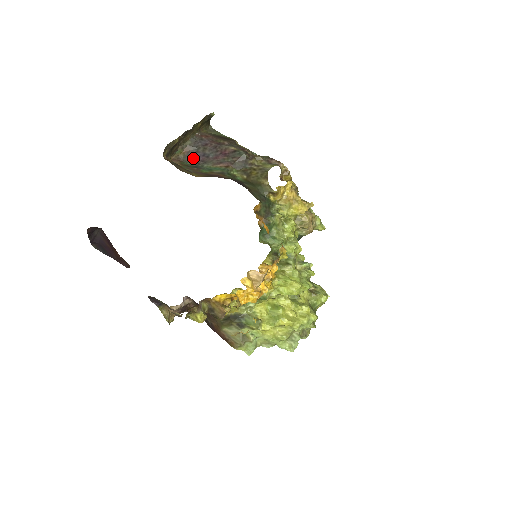
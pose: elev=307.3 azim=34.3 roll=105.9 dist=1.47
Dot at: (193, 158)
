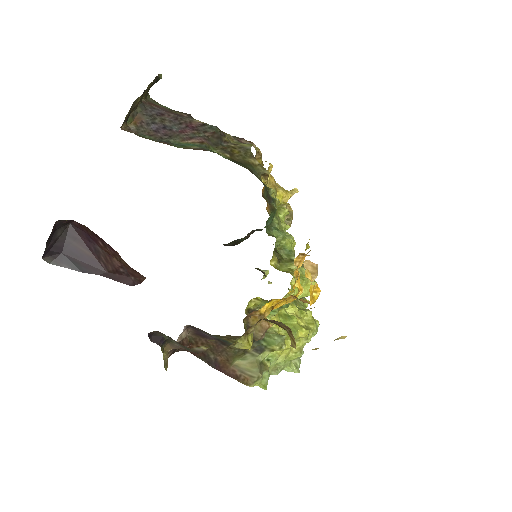
Dot at: (150, 131)
